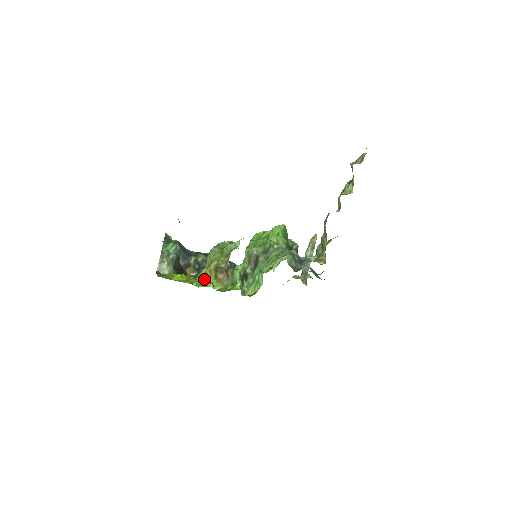
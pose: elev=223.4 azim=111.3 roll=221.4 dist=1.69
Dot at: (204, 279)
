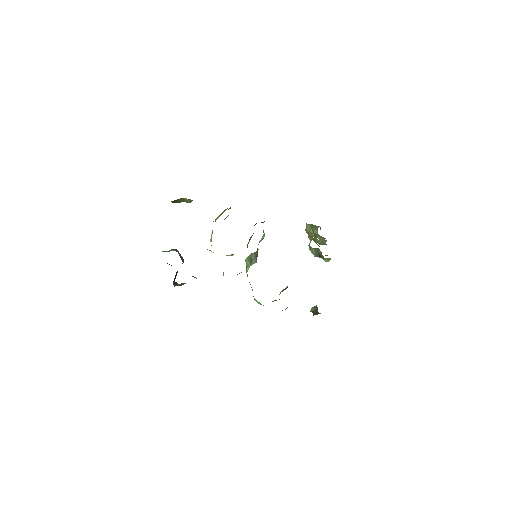
Dot at: occluded
